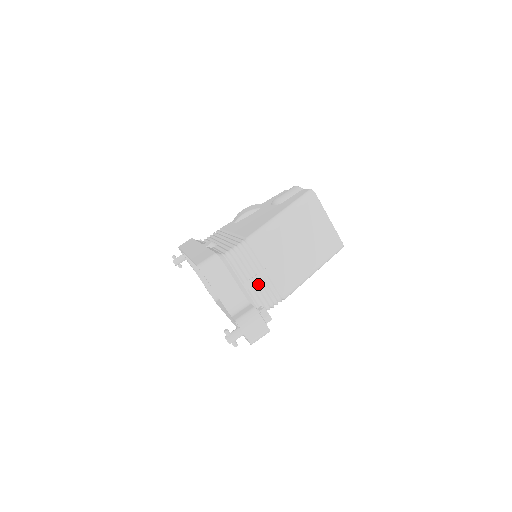
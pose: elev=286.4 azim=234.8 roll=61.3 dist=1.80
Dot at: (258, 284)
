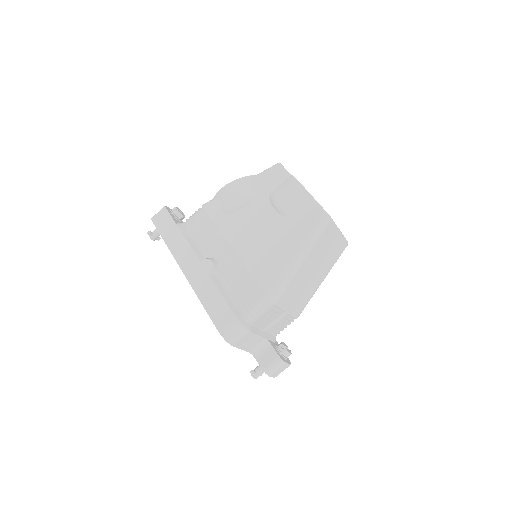
Dot at: (276, 323)
